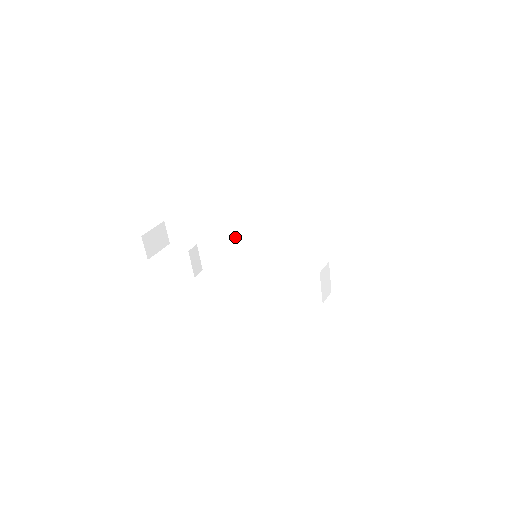
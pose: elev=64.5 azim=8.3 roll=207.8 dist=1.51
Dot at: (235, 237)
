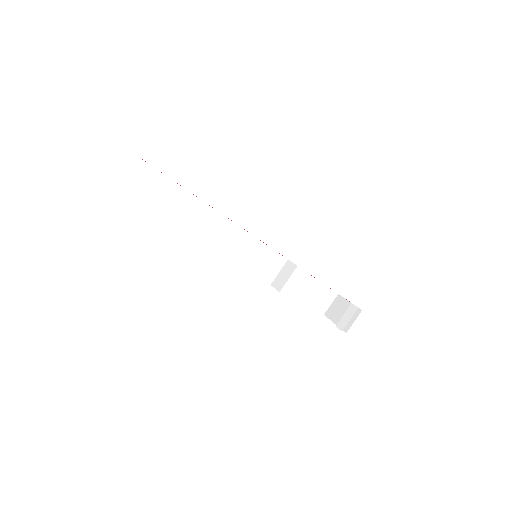
Dot at: (216, 223)
